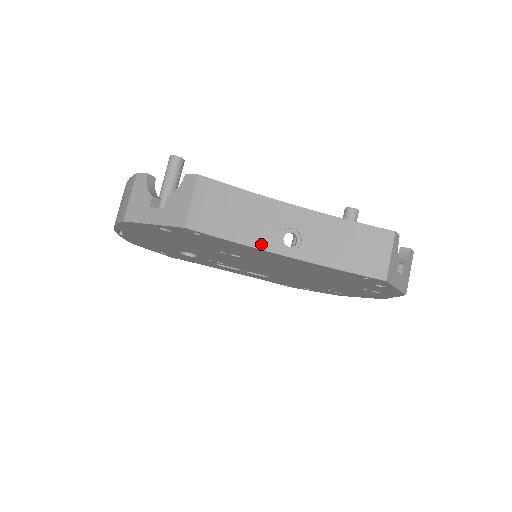
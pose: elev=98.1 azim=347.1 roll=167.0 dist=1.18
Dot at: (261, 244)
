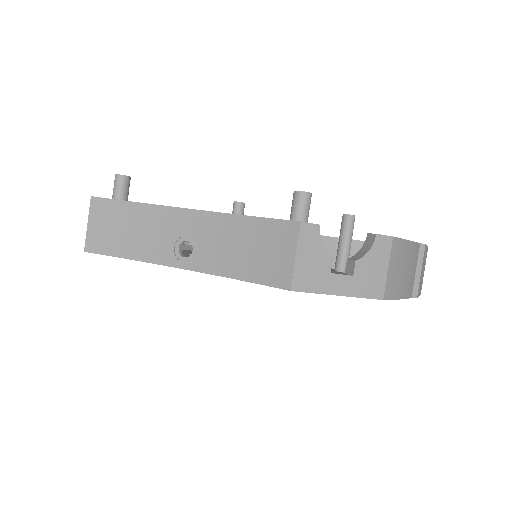
Dot at: (156, 258)
